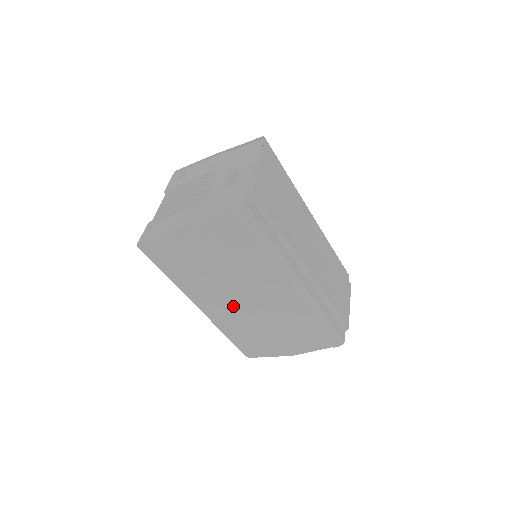
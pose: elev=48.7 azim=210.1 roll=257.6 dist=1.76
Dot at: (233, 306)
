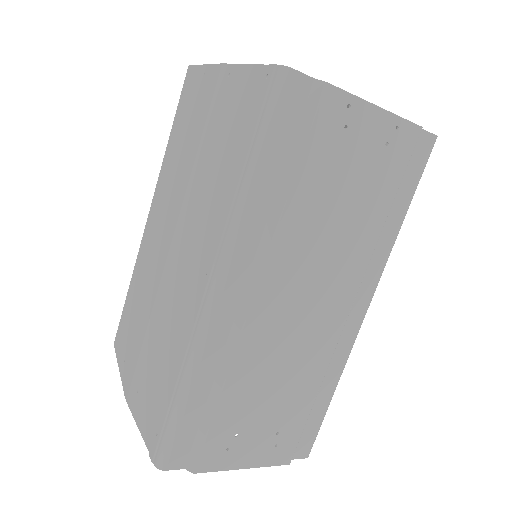
Dot at: (160, 243)
